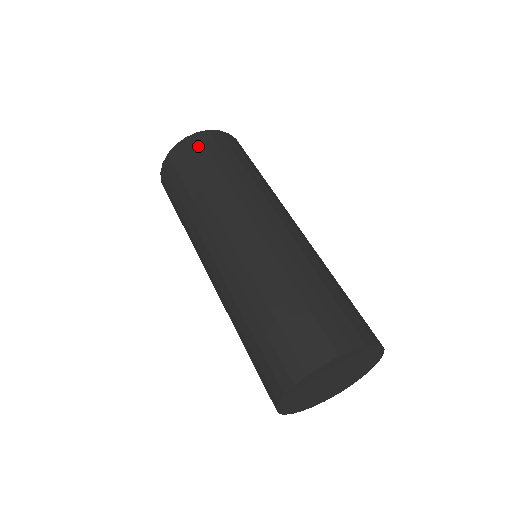
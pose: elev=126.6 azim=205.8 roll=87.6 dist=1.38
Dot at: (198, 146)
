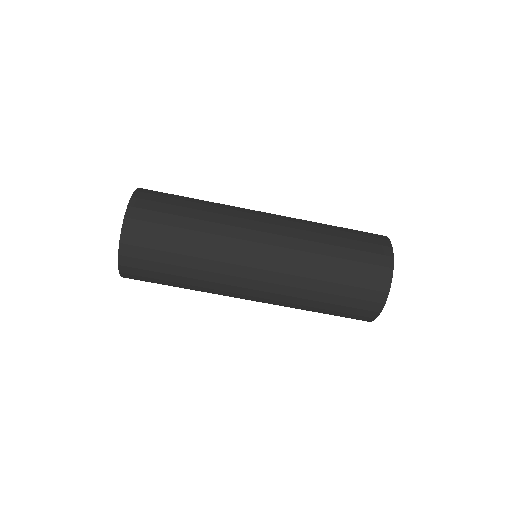
Dot at: (138, 272)
